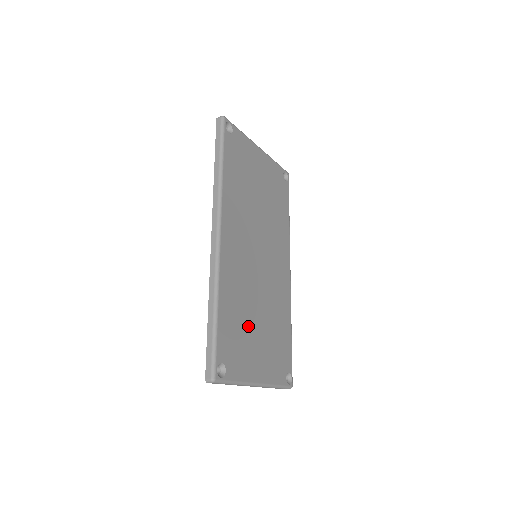
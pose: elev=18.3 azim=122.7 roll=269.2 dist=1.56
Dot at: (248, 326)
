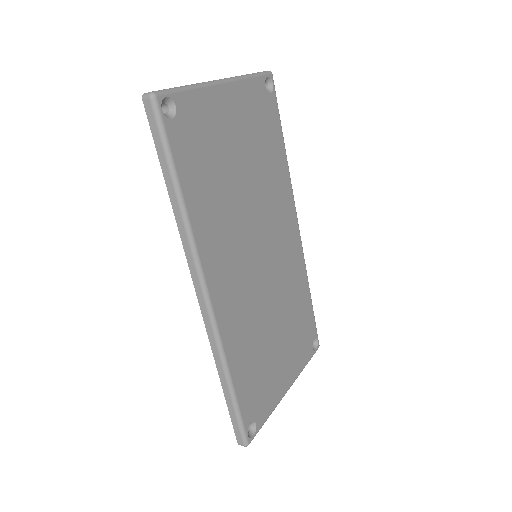
Dot at: (267, 353)
